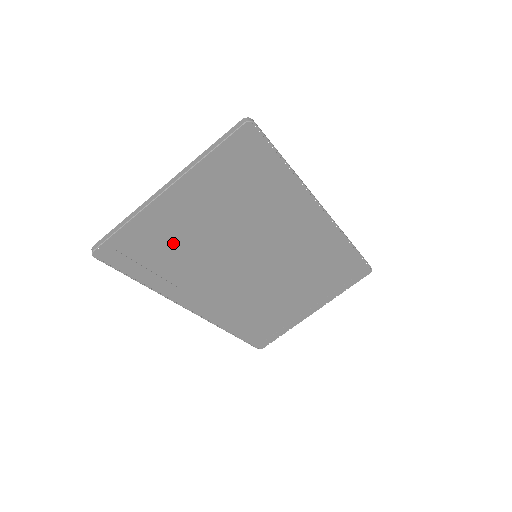
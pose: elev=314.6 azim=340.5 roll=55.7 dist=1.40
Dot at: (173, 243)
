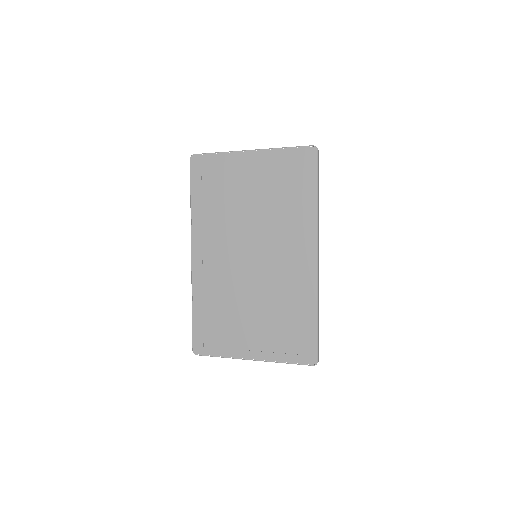
Dot at: (226, 188)
